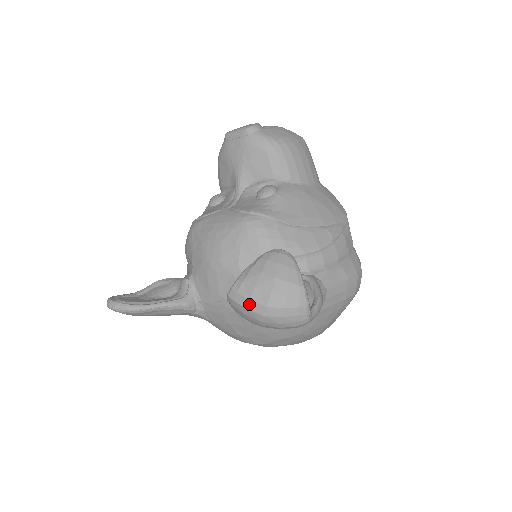
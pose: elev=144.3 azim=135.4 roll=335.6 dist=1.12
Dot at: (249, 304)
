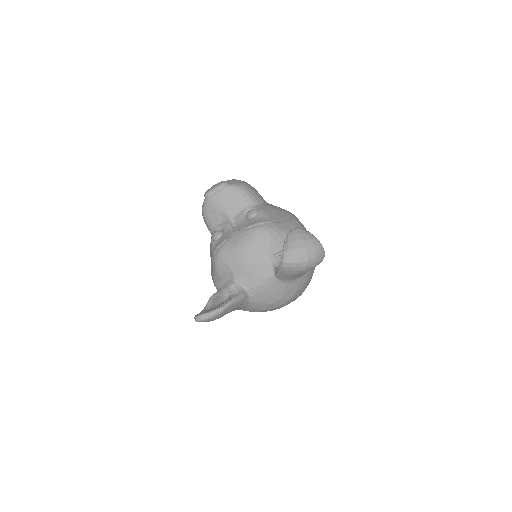
Dot at: (298, 259)
